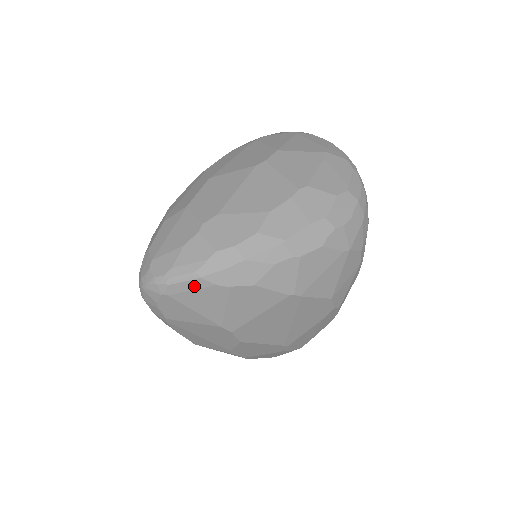
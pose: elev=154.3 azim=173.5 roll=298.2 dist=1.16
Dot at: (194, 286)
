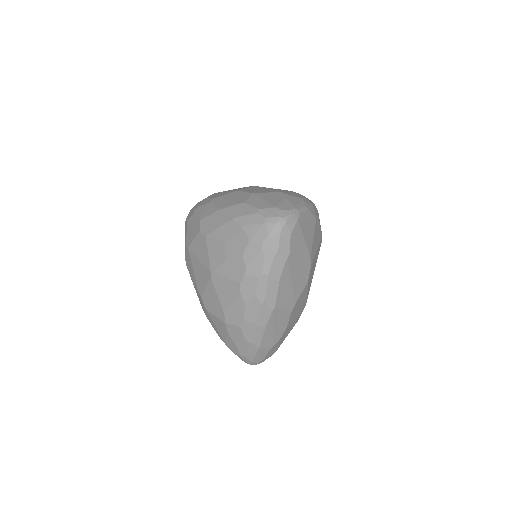
Dot at: (307, 216)
